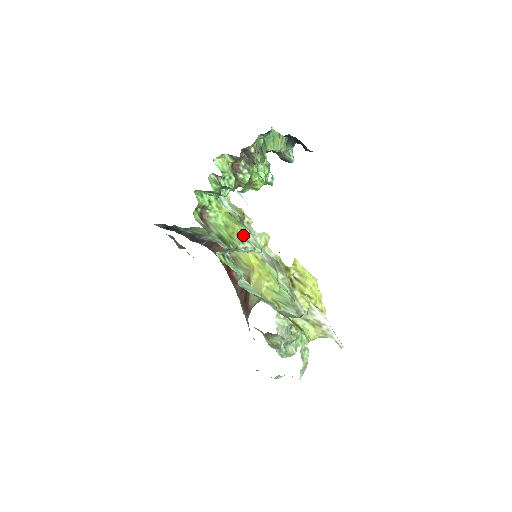
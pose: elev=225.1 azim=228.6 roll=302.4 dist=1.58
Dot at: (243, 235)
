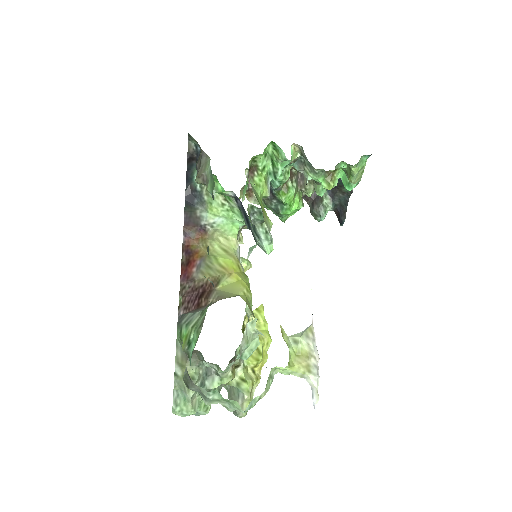
Dot at: (269, 222)
